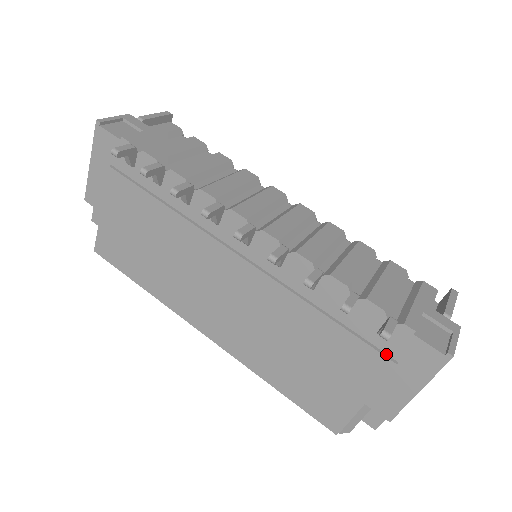
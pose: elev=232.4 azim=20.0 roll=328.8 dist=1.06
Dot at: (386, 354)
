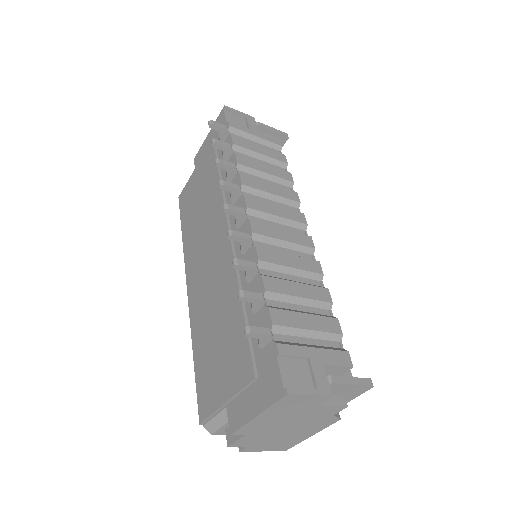
Dot at: (256, 366)
